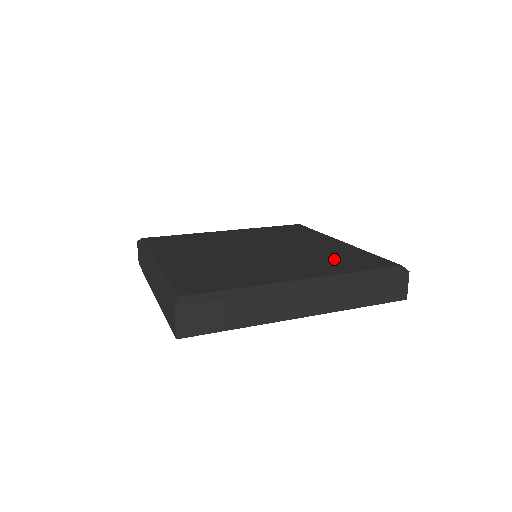
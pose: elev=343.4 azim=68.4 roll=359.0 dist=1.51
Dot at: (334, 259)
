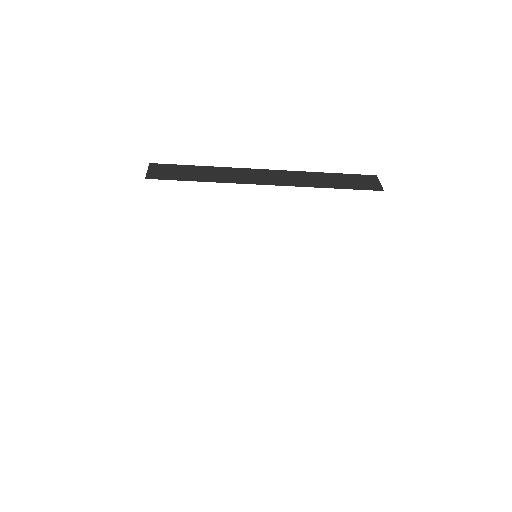
Dot at: occluded
